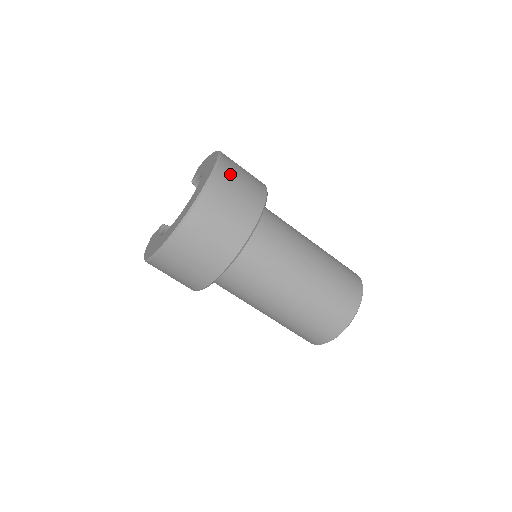
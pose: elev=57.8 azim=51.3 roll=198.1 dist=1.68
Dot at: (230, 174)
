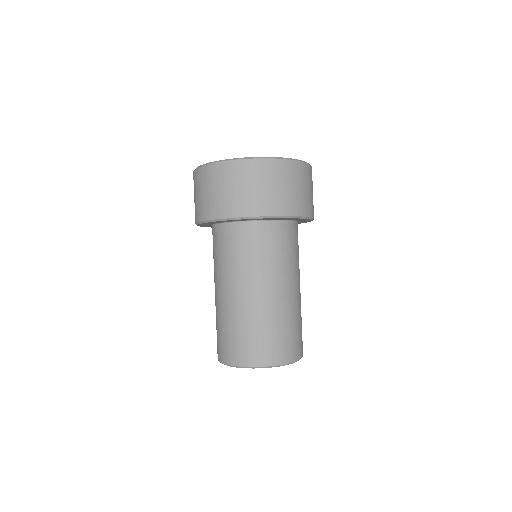
Dot at: (291, 174)
